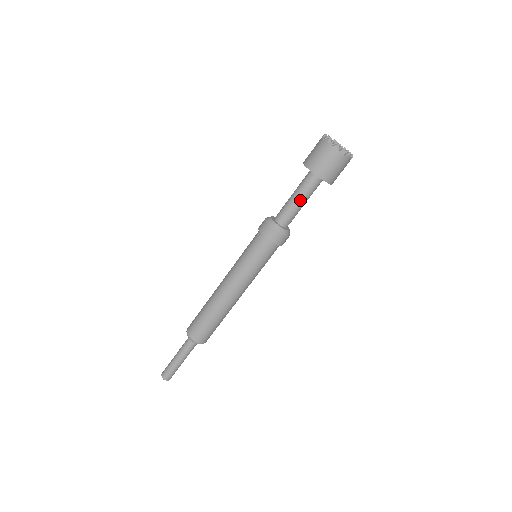
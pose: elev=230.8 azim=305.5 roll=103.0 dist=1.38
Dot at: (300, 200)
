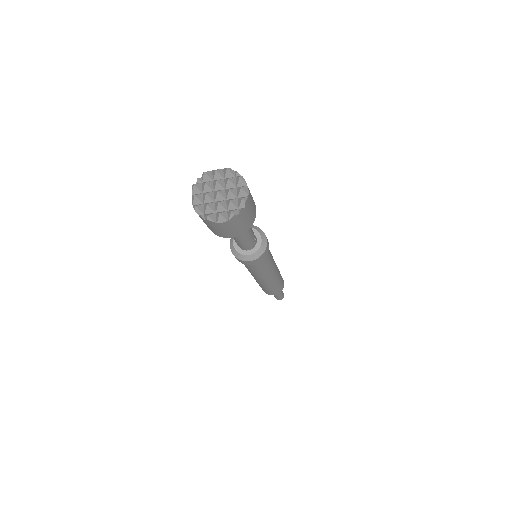
Dot at: (238, 238)
